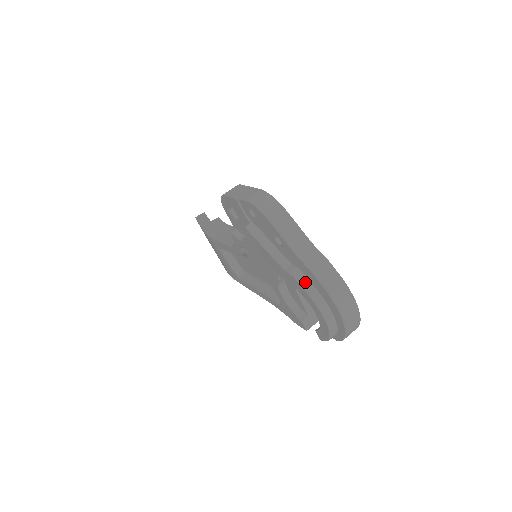
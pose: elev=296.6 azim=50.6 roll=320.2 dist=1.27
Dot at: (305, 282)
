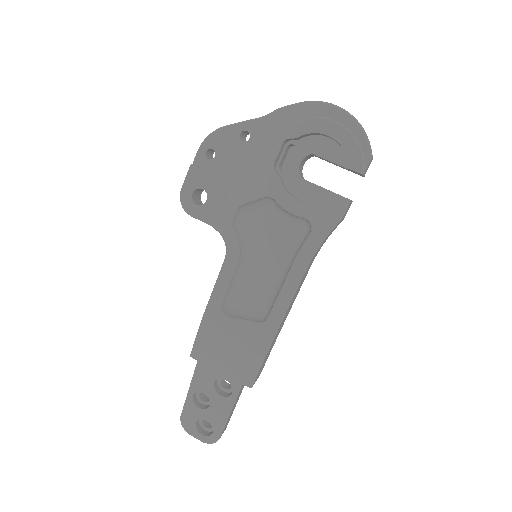
Dot at: (289, 124)
